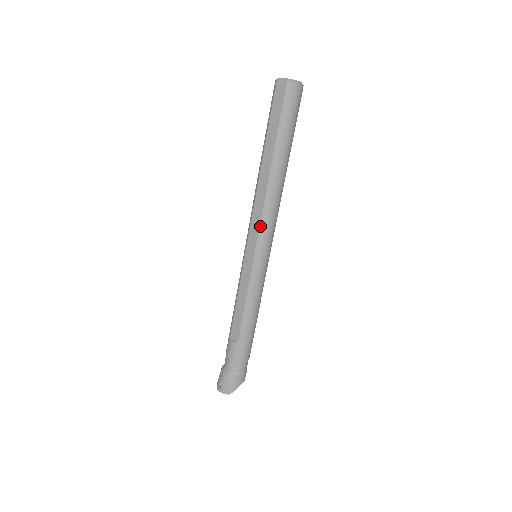
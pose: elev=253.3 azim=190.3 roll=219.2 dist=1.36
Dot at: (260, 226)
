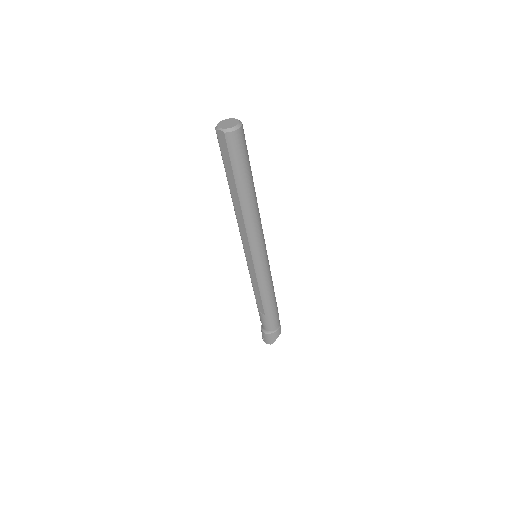
Dot at: (249, 241)
